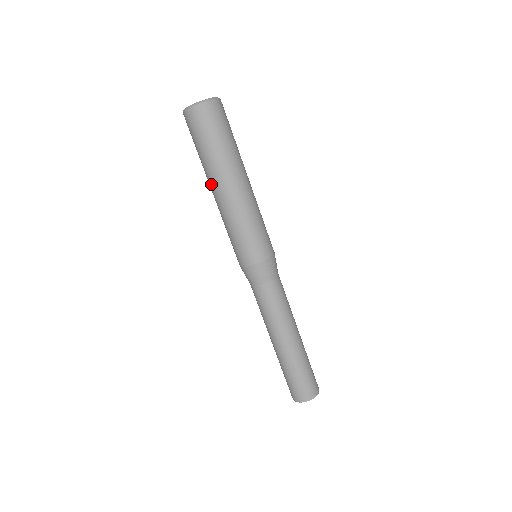
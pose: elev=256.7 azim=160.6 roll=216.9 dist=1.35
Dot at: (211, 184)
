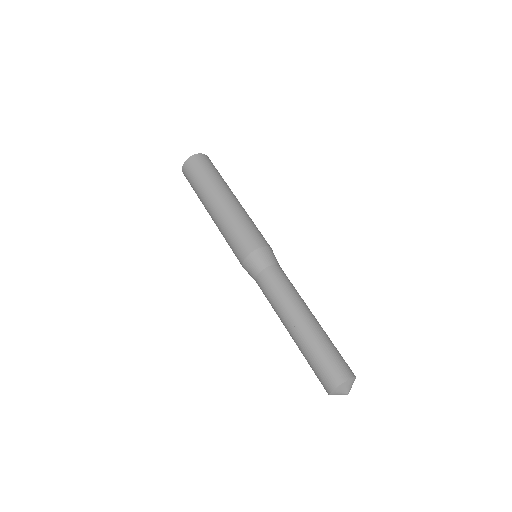
Dot at: occluded
